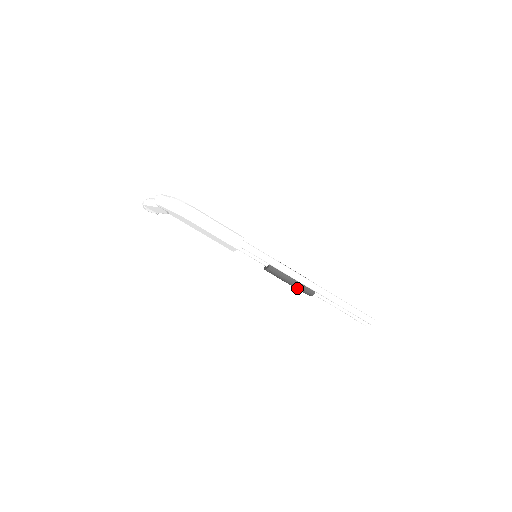
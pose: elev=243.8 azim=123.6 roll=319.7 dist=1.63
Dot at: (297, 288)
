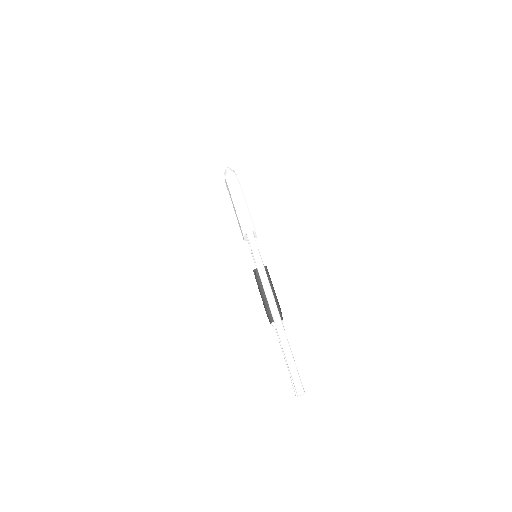
Dot at: (264, 306)
